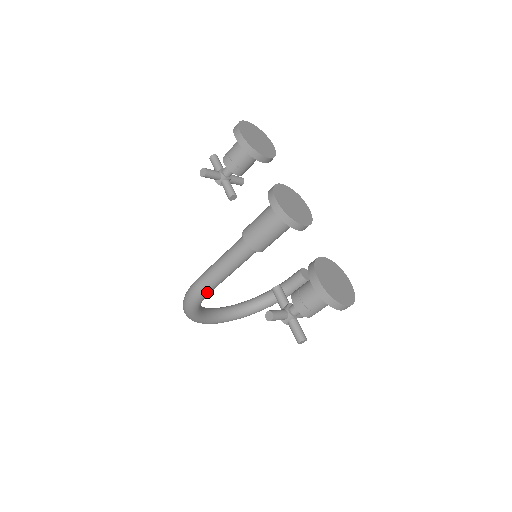
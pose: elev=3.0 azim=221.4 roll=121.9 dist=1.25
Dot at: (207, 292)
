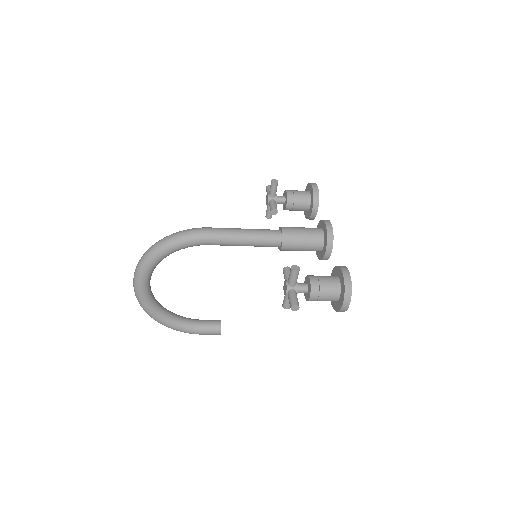
Dot at: (210, 240)
